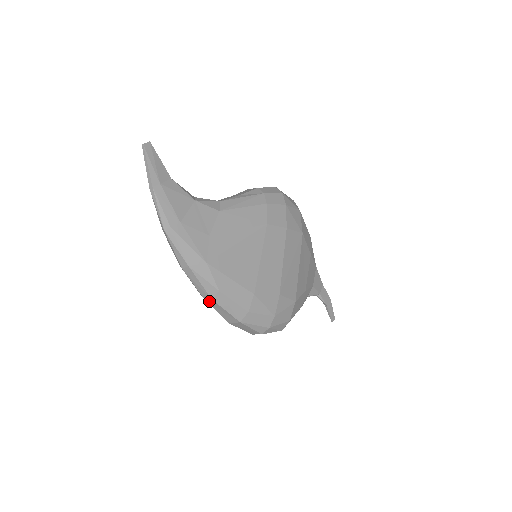
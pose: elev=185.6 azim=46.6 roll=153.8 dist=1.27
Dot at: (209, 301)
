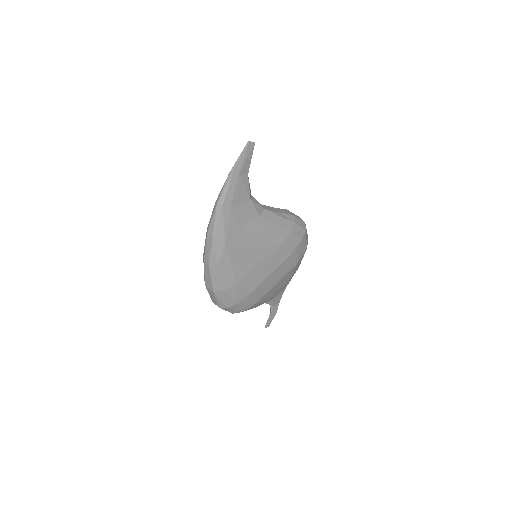
Dot at: (206, 265)
